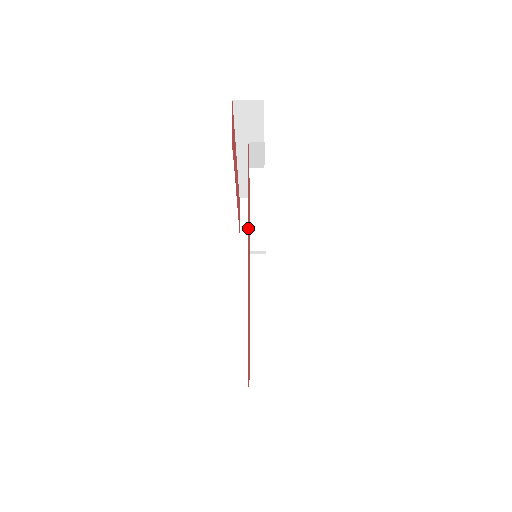
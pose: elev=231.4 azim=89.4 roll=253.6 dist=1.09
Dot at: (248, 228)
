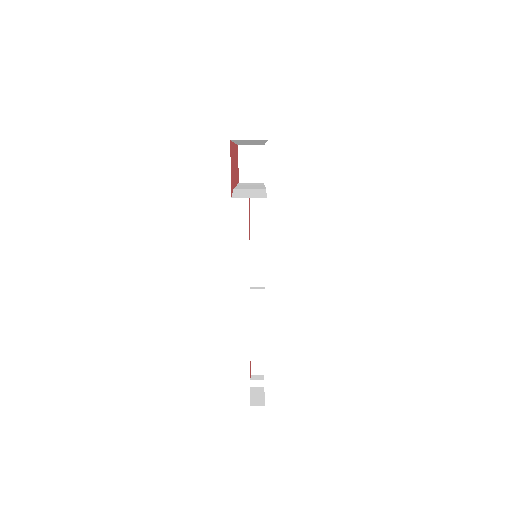
Dot at: occluded
